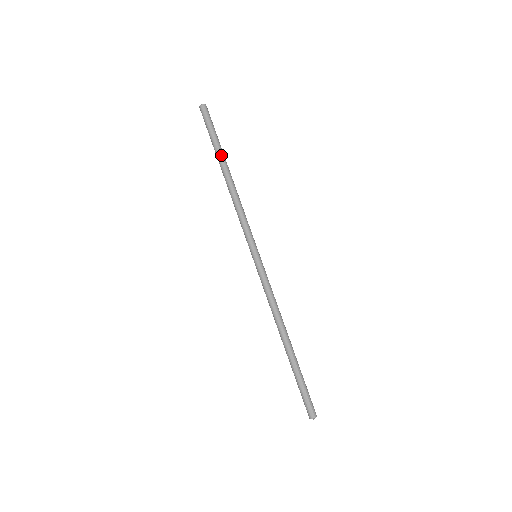
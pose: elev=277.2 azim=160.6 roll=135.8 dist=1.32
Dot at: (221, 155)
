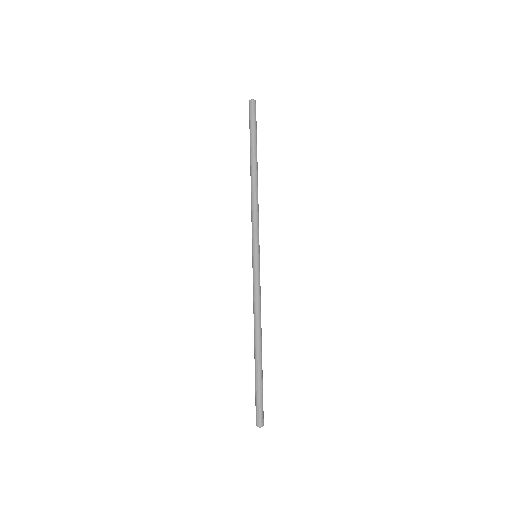
Dot at: (254, 152)
